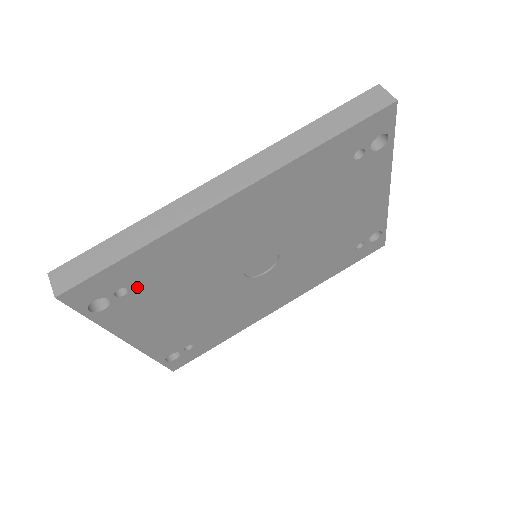
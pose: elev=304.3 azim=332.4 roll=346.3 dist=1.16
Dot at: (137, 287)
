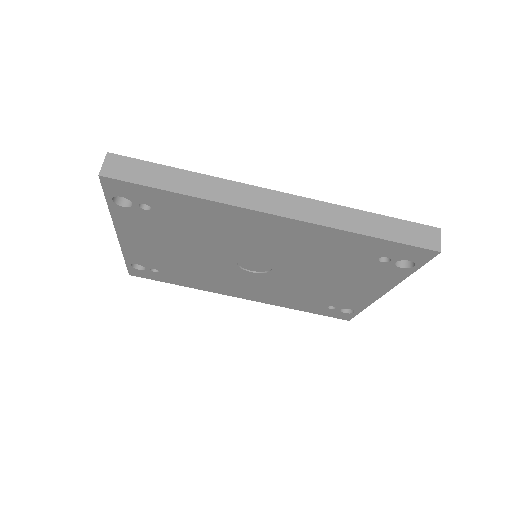
Dot at: (158, 212)
